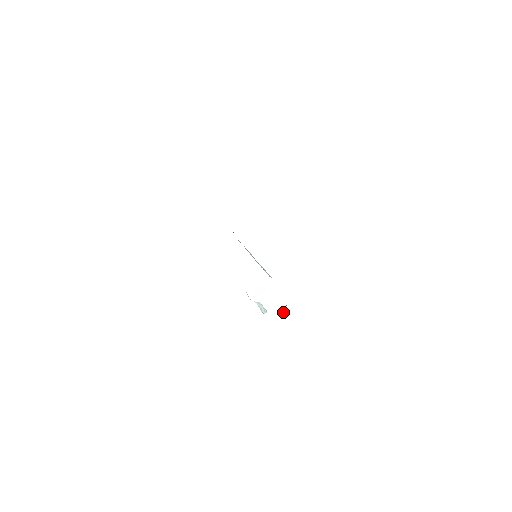
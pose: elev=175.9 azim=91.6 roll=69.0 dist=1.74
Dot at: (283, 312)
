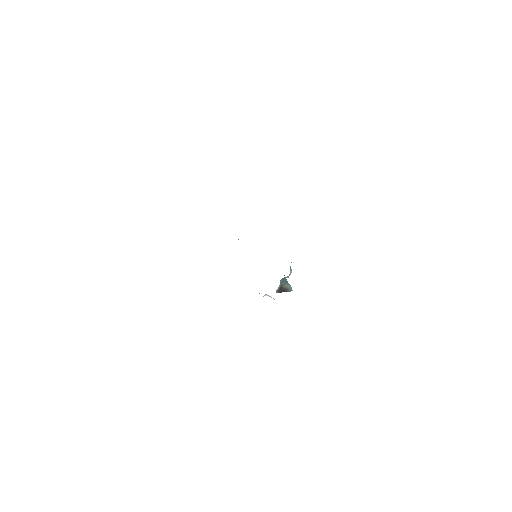
Dot at: (291, 288)
